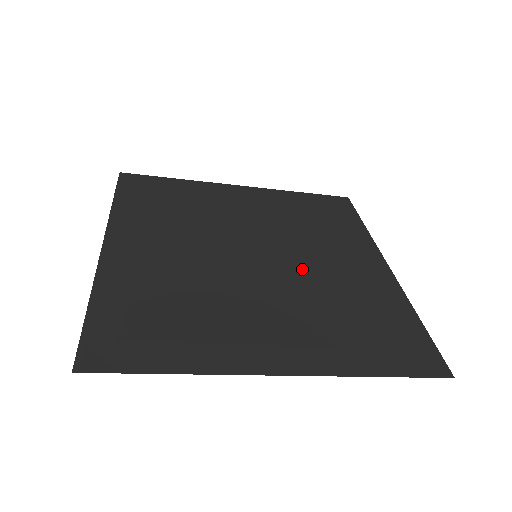
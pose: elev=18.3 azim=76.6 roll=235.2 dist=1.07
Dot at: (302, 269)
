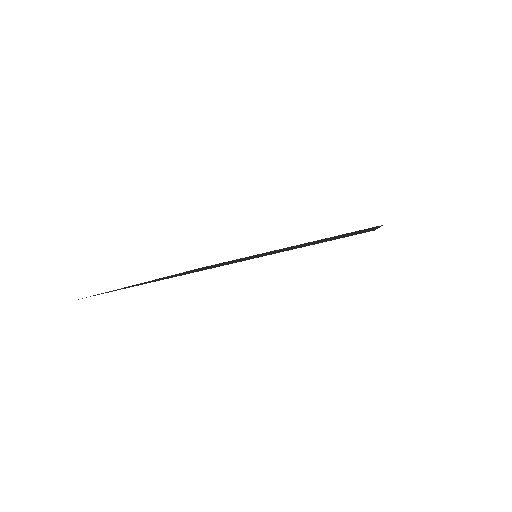
Dot at: occluded
